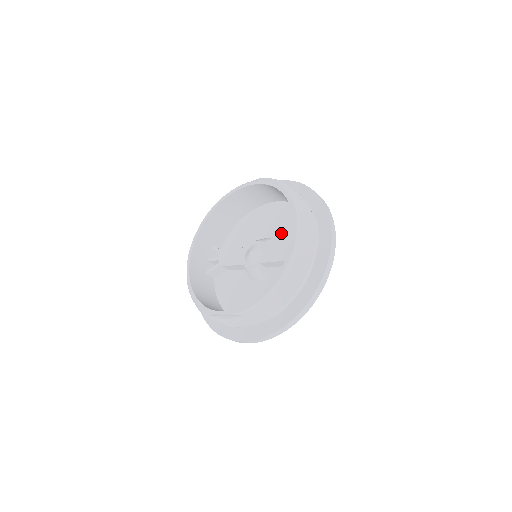
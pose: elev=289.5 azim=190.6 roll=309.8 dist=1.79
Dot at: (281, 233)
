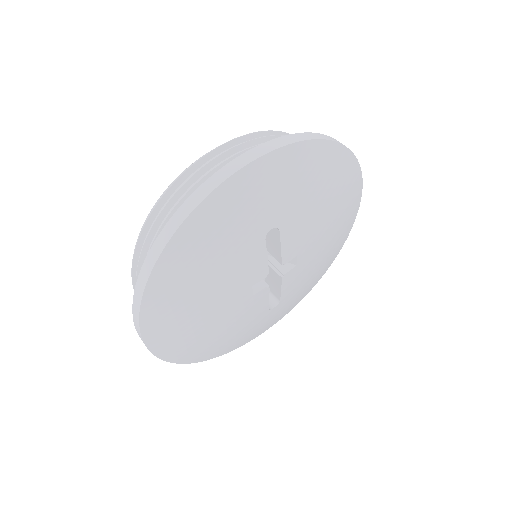
Dot at: occluded
